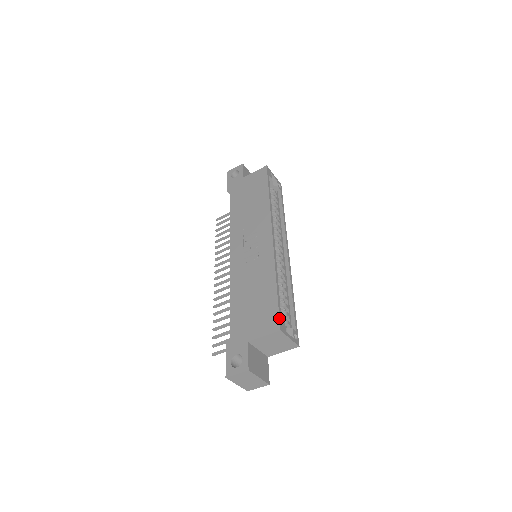
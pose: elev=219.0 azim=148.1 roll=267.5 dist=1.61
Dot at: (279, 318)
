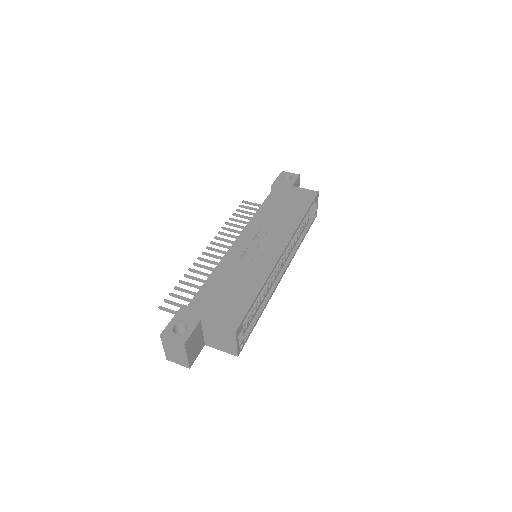
Dot at: (242, 321)
